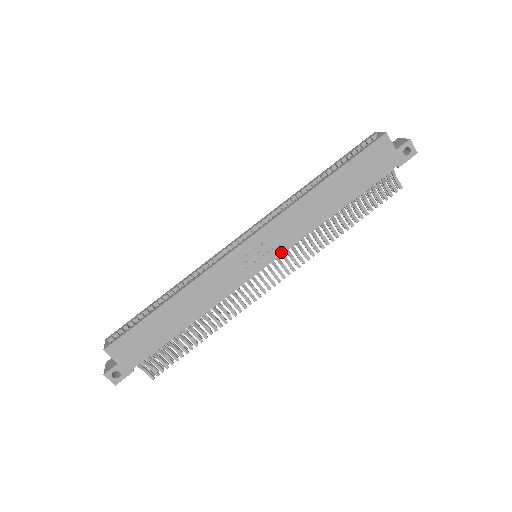
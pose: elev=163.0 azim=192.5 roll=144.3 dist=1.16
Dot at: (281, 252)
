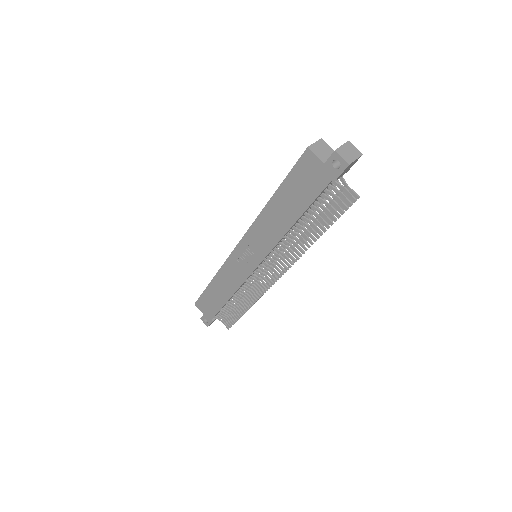
Dot at: (263, 257)
